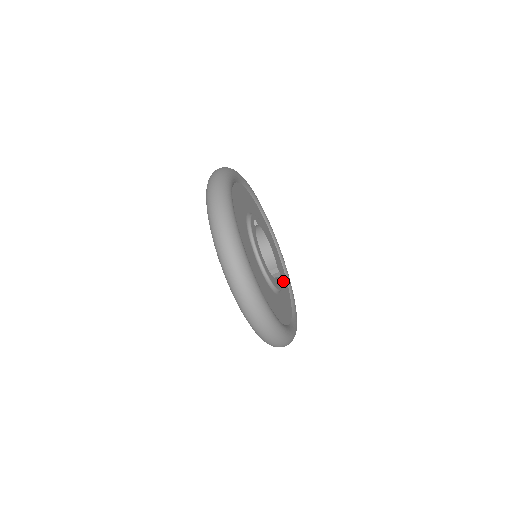
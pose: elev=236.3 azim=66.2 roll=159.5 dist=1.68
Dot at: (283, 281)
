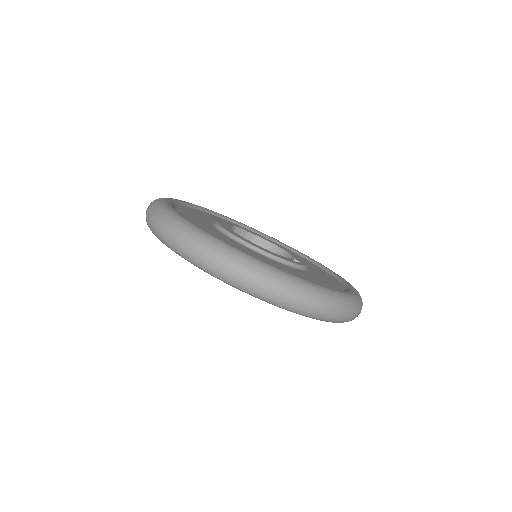
Dot at: occluded
